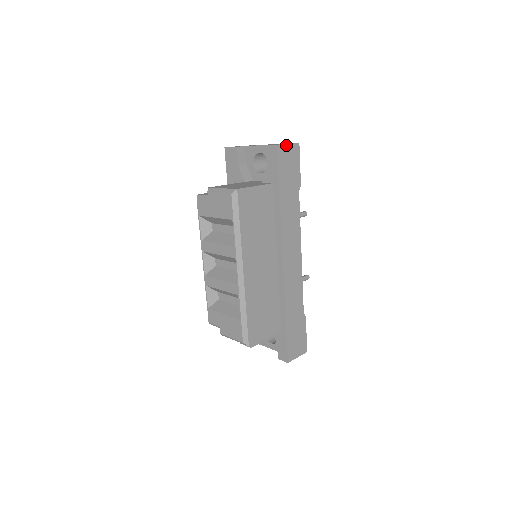
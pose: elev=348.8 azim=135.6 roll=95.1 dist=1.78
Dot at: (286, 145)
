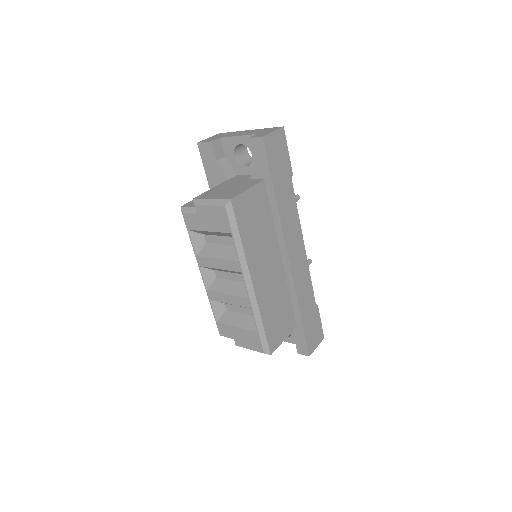
Dot at: (271, 134)
